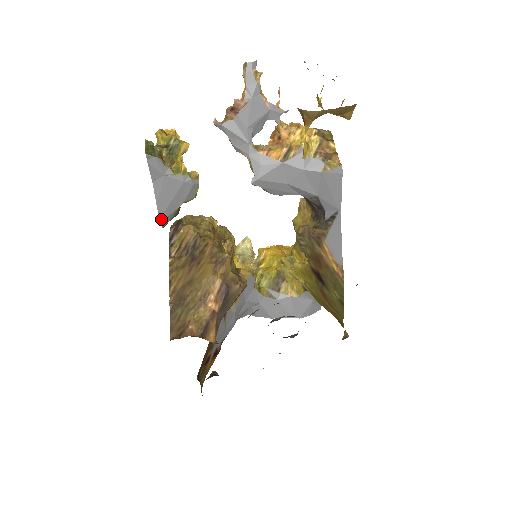
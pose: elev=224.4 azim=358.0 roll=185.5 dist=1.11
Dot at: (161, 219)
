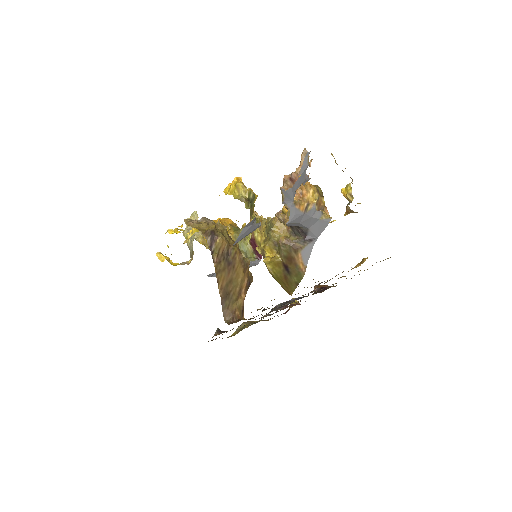
Dot at: occluded
